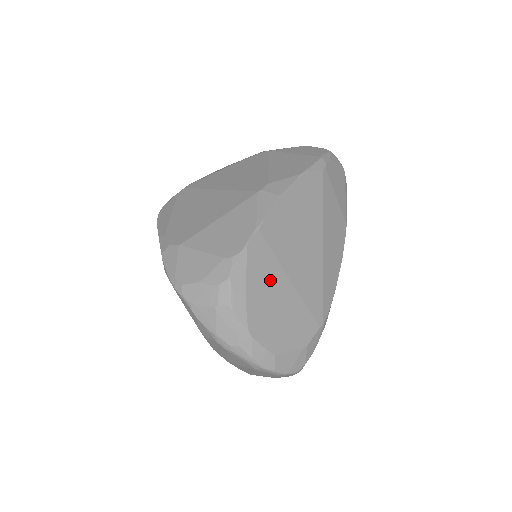
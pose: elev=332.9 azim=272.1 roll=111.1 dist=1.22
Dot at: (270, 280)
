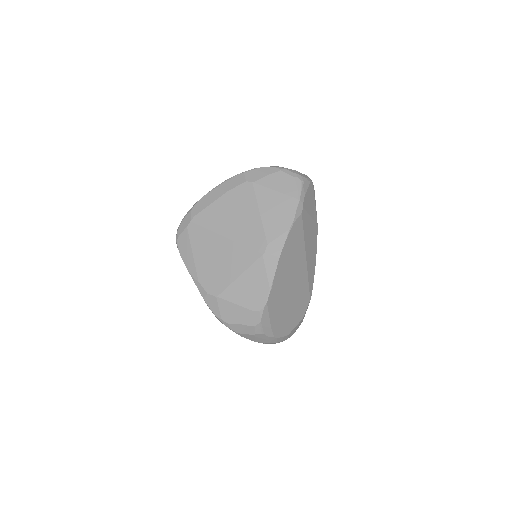
Dot at: (281, 306)
